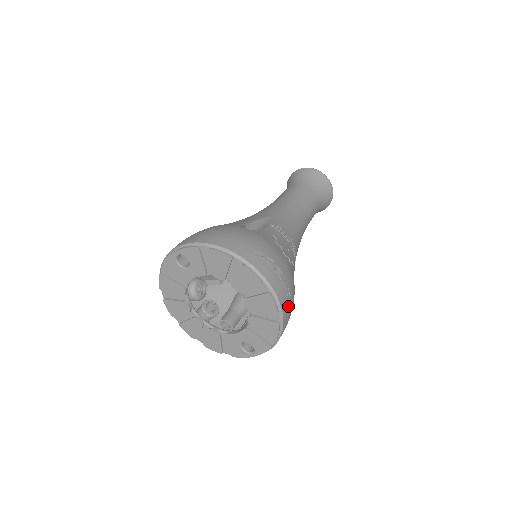
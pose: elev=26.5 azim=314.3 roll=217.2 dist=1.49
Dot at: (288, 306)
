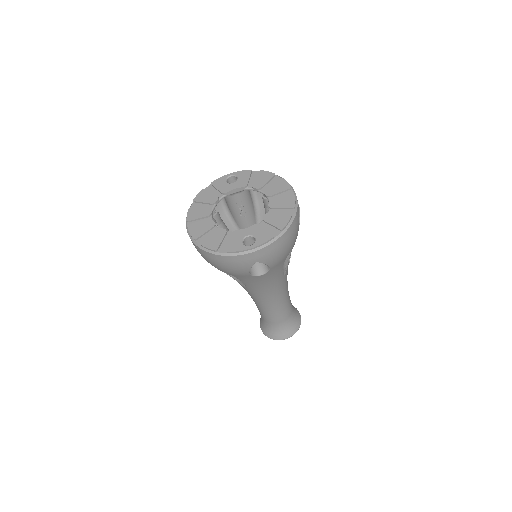
Dot at: (297, 222)
